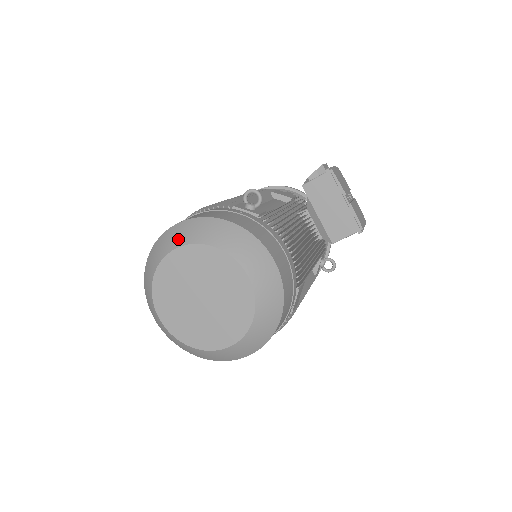
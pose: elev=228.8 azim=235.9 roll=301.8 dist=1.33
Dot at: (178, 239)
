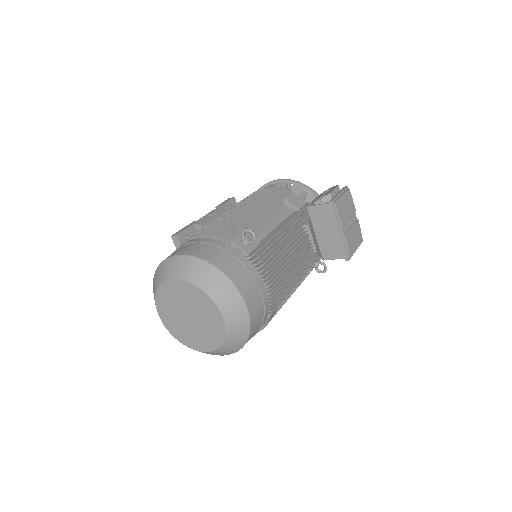
Dot at: (177, 271)
